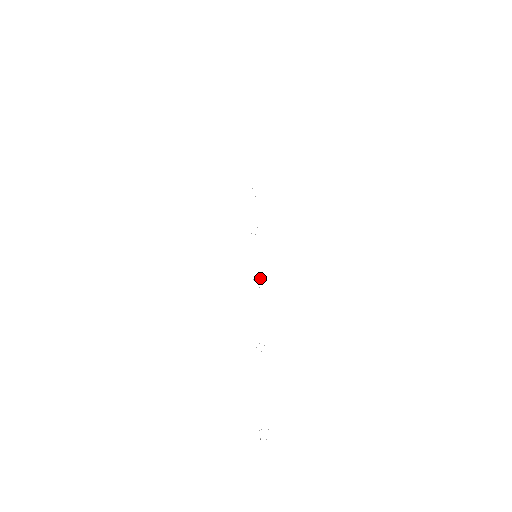
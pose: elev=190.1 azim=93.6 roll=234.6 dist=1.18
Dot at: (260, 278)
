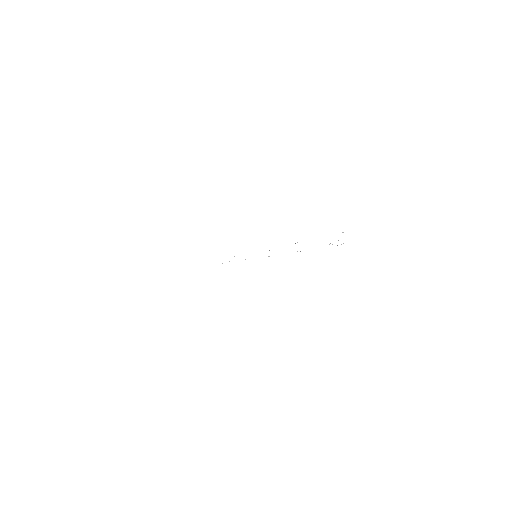
Dot at: occluded
